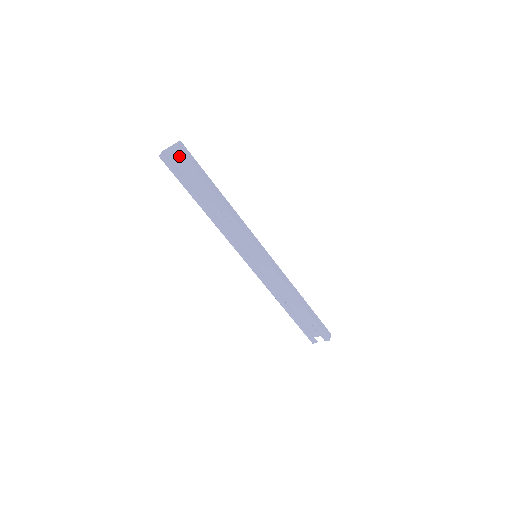
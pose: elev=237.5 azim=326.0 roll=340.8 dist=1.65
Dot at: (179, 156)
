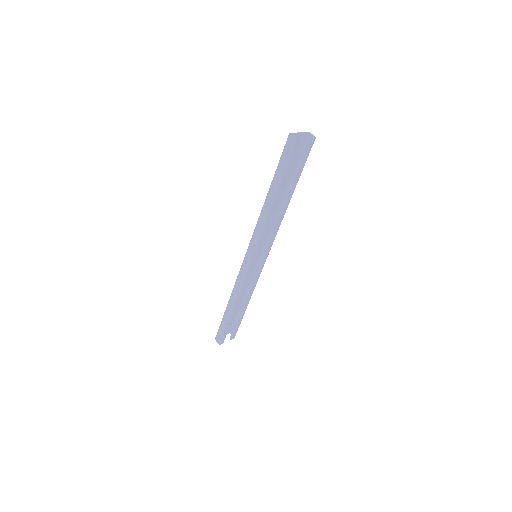
Dot at: (308, 147)
